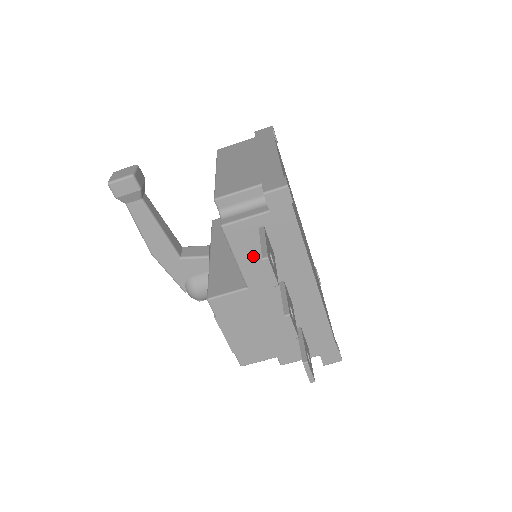
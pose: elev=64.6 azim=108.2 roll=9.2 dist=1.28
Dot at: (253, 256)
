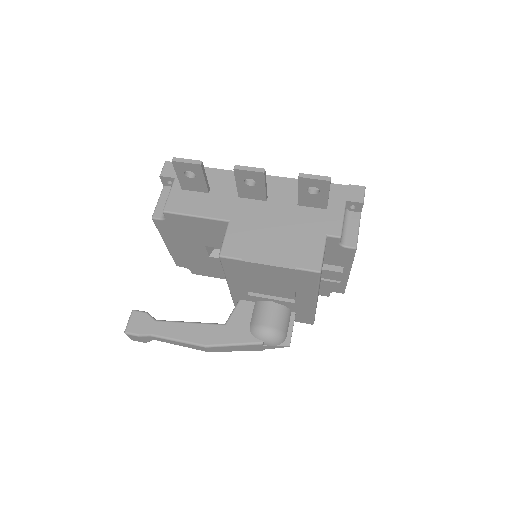
Dot at: (202, 204)
